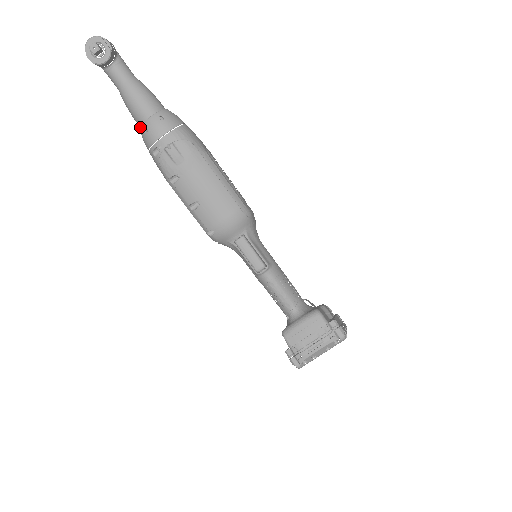
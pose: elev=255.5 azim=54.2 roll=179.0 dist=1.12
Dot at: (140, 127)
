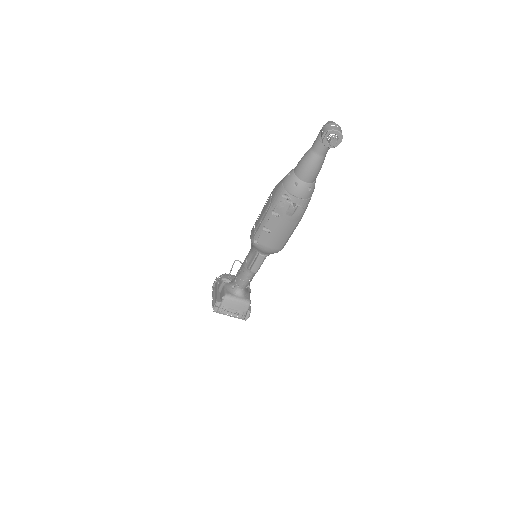
Dot at: (295, 176)
